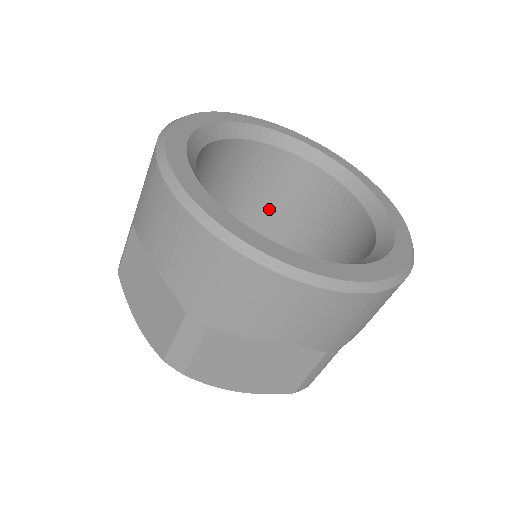
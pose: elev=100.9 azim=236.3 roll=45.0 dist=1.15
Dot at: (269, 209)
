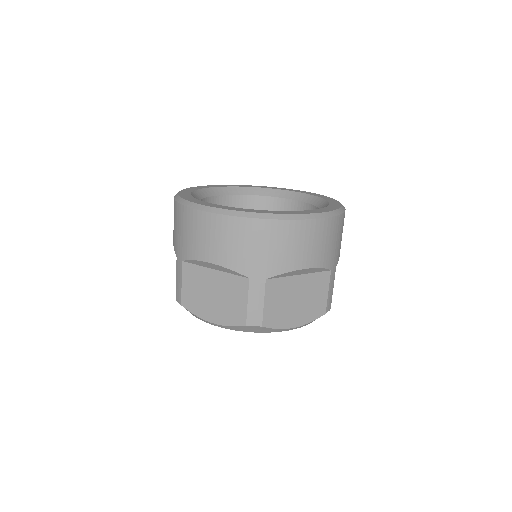
Dot at: occluded
